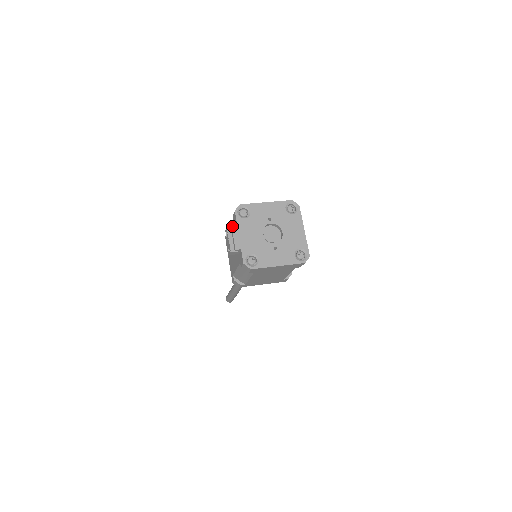
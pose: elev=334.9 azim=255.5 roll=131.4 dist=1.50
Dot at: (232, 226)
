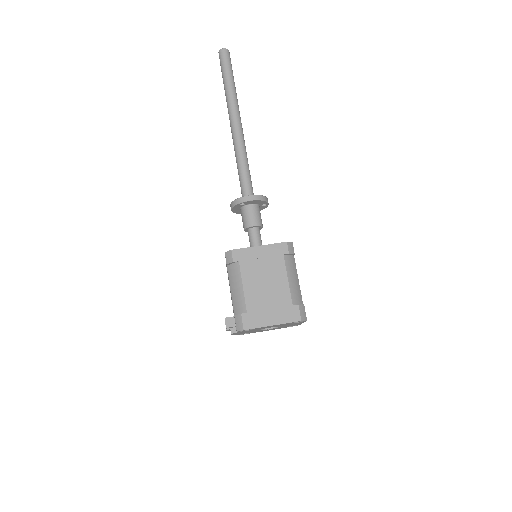
Dot at: occluded
